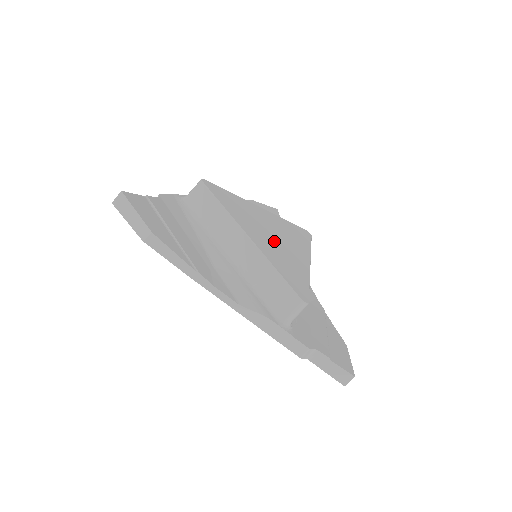
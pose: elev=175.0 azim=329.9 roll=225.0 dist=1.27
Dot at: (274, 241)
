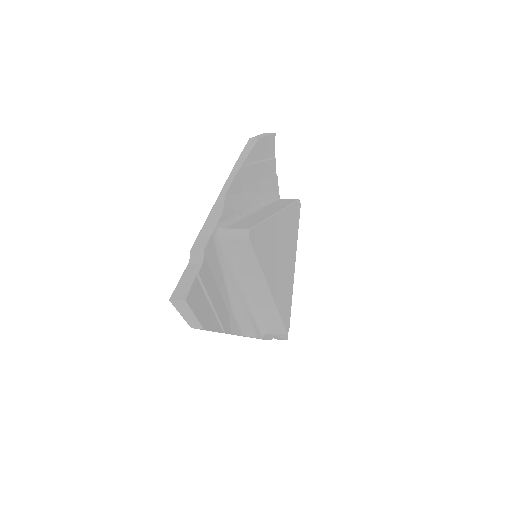
Dot at: (281, 267)
